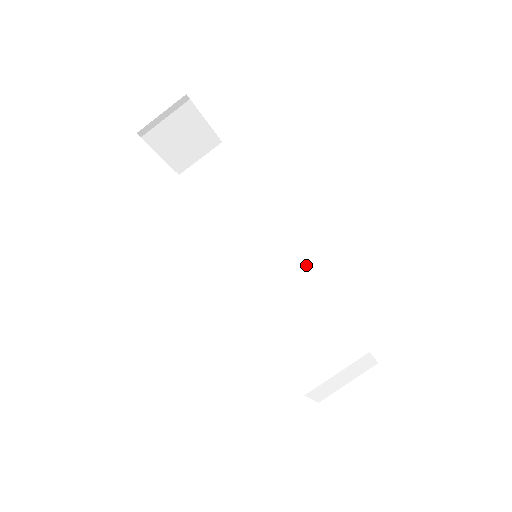
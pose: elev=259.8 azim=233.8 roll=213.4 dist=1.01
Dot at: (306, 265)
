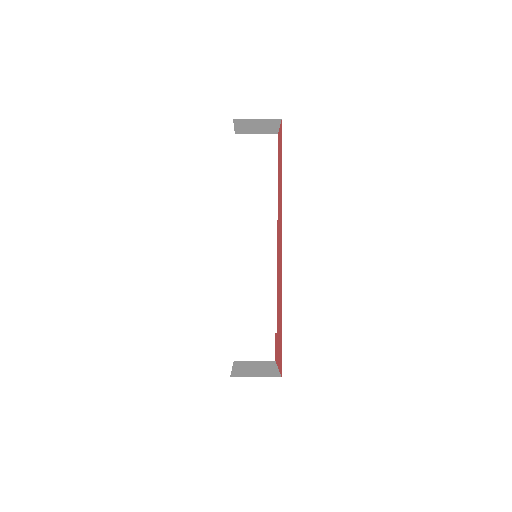
Dot at: (276, 267)
